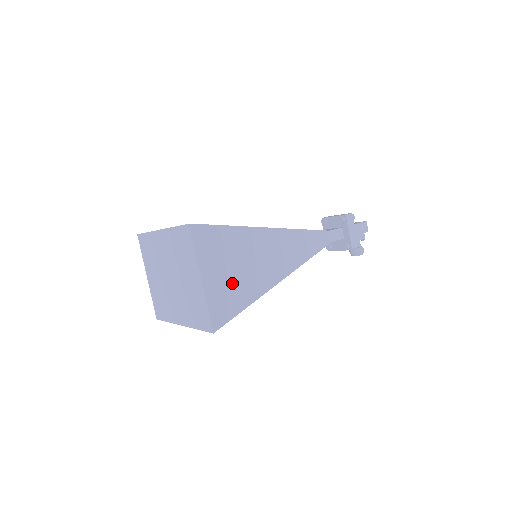
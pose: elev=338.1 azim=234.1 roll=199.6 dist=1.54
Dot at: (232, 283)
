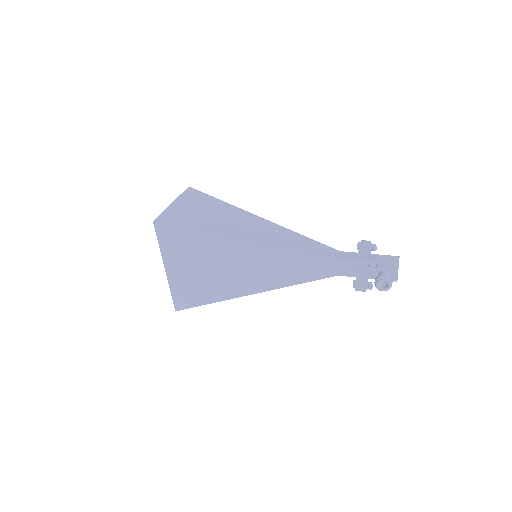
Dot at: (194, 215)
